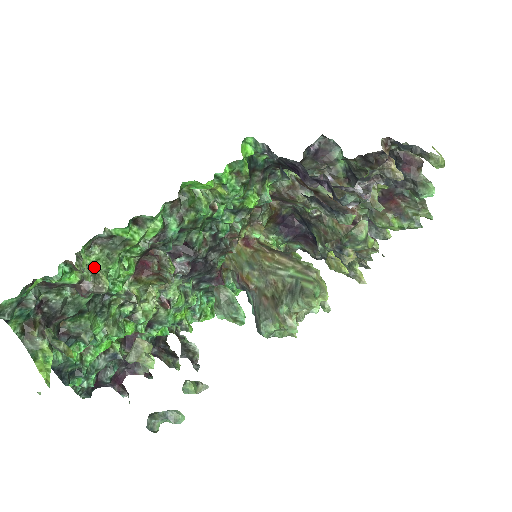
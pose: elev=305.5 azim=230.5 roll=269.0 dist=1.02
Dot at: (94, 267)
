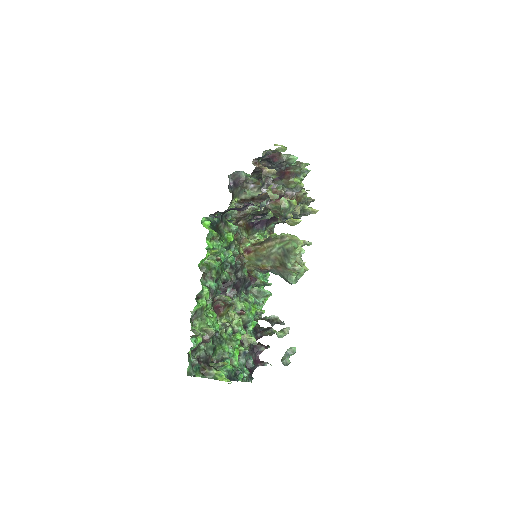
Dot at: (201, 329)
